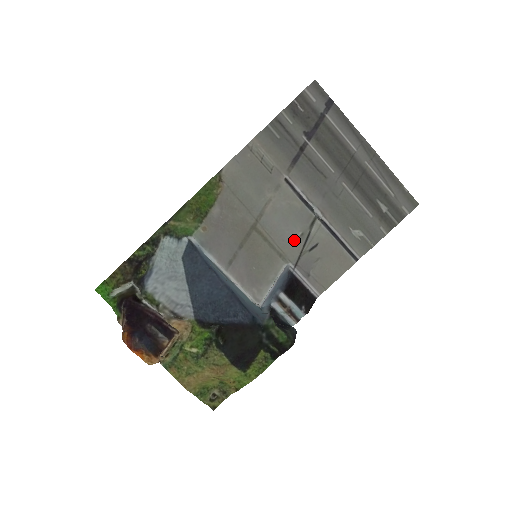
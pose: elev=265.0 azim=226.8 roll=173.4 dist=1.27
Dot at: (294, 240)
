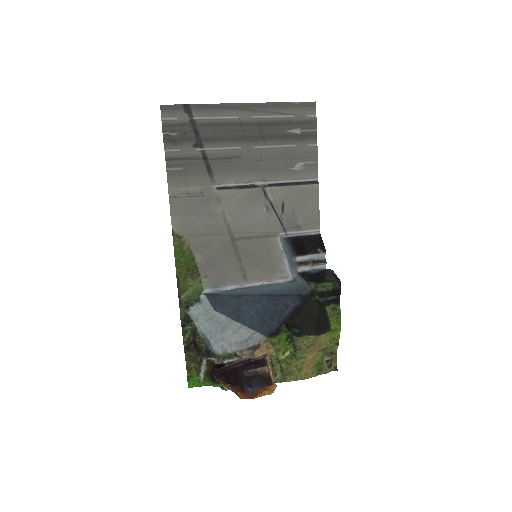
Dot at: (266, 217)
